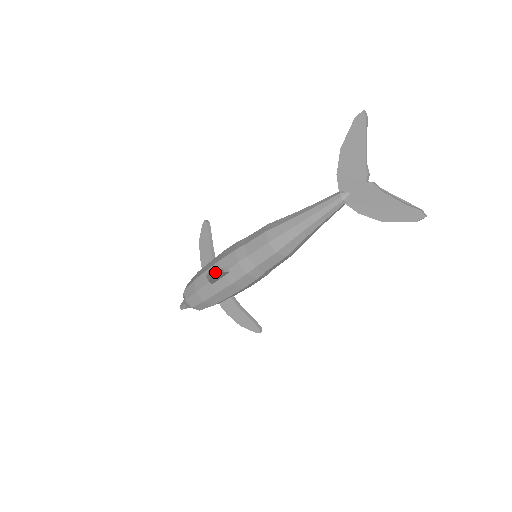
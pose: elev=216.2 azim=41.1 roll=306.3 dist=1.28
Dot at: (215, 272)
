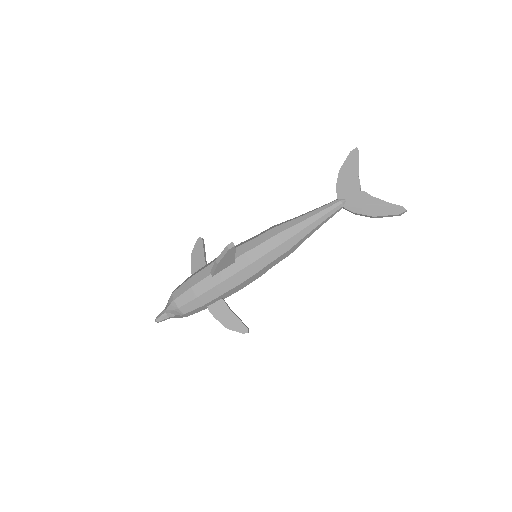
Dot at: (234, 245)
